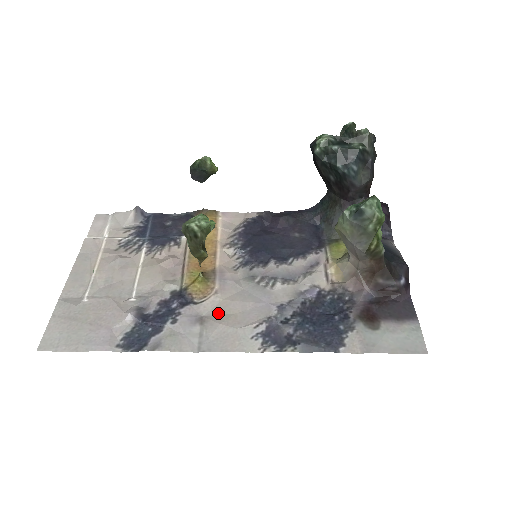
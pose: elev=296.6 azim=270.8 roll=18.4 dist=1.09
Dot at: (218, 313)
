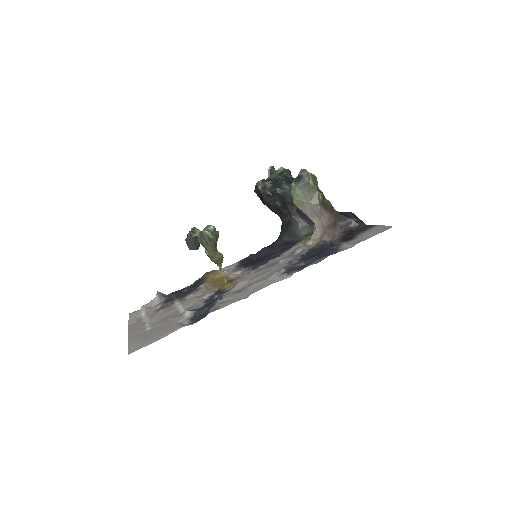
Dot at: (249, 284)
